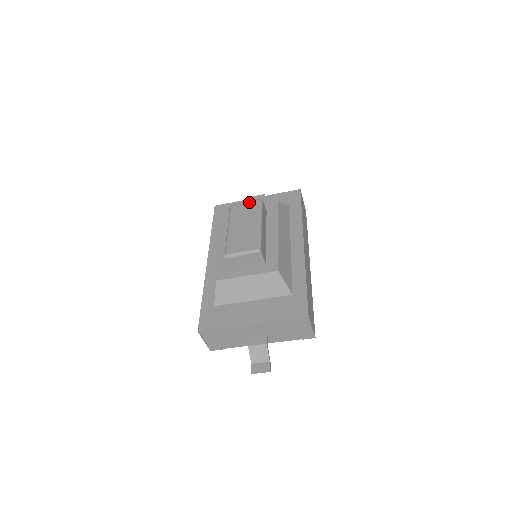
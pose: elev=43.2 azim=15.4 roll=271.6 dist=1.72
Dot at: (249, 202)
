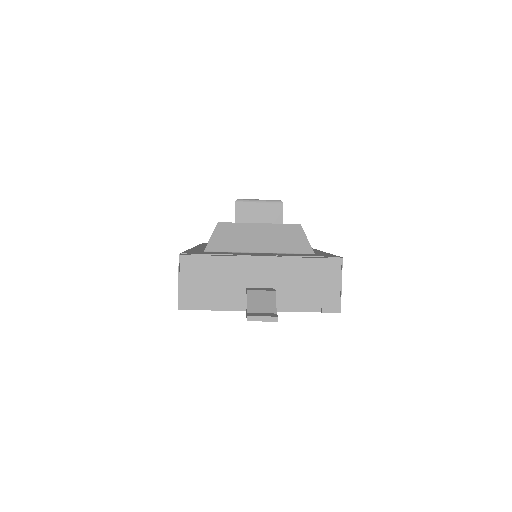
Dot at: occluded
